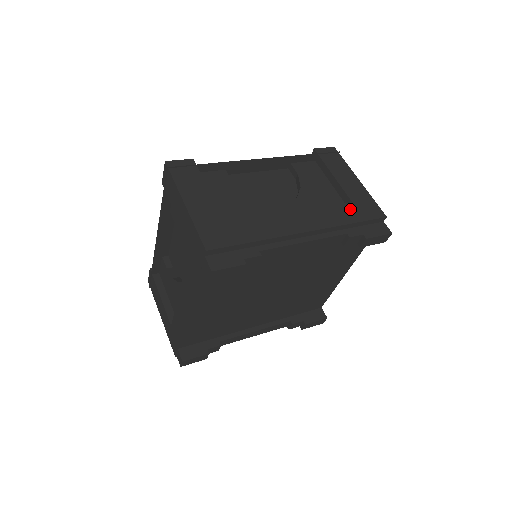
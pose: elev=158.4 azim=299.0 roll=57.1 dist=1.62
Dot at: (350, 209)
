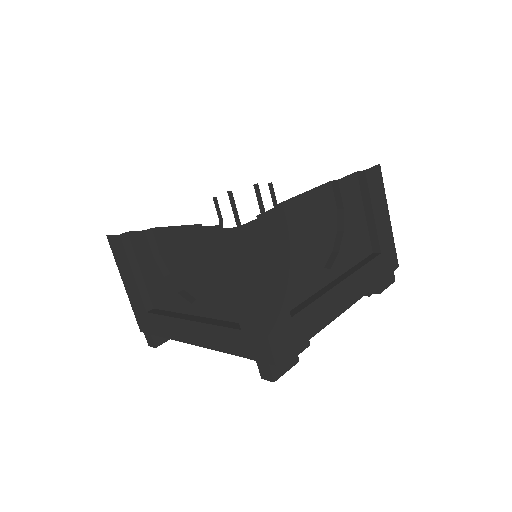
Dot at: (379, 264)
